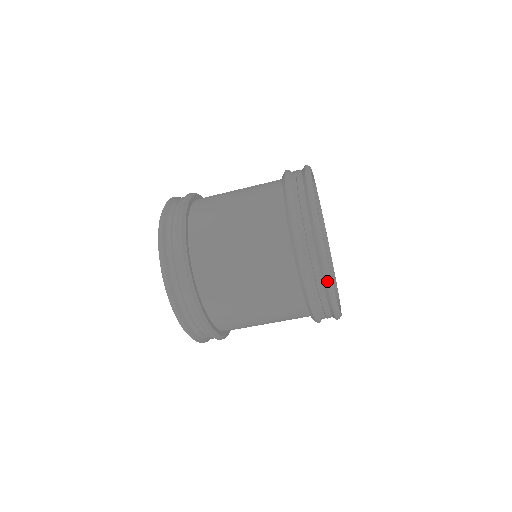
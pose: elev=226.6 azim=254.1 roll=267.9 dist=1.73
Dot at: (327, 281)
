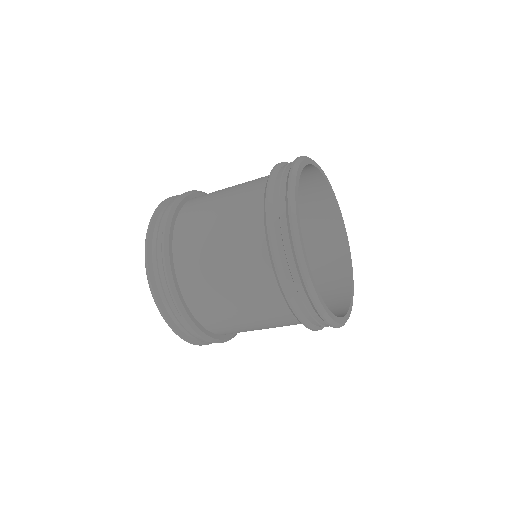
Dot at: (296, 252)
